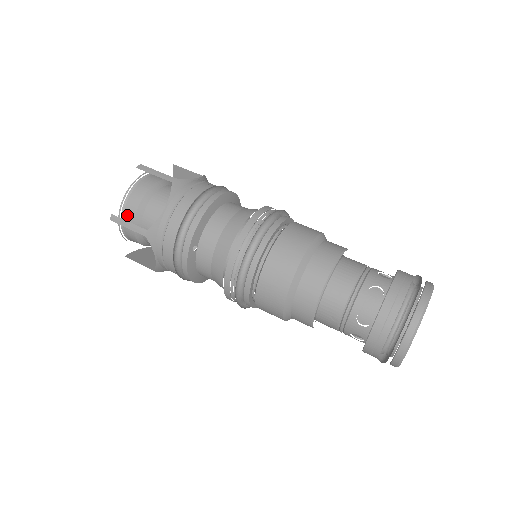
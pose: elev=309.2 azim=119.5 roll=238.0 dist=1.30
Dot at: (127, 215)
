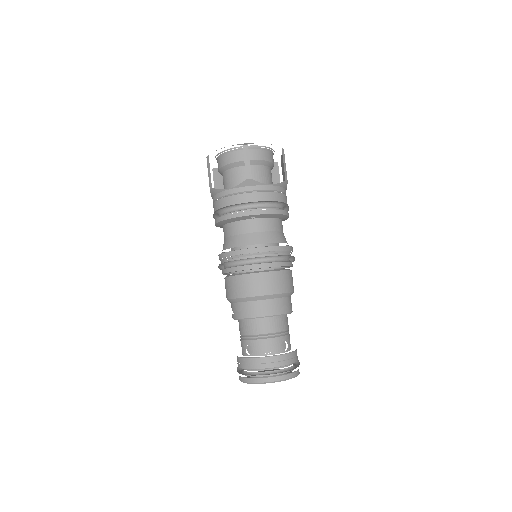
Dot at: occluded
